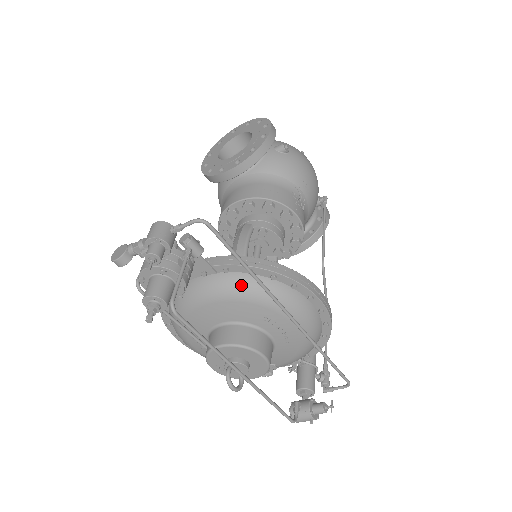
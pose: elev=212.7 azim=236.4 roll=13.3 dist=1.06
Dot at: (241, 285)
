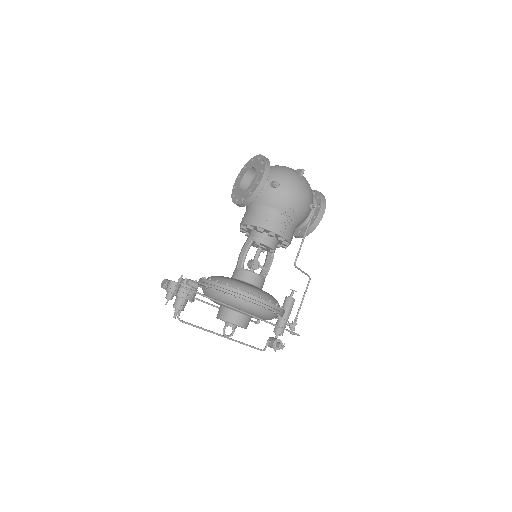
Dot at: (221, 297)
